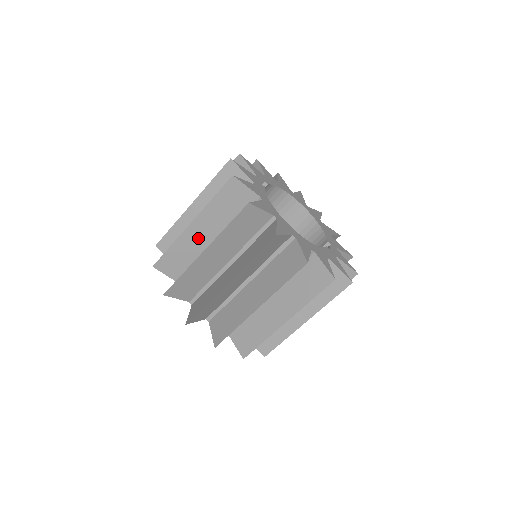
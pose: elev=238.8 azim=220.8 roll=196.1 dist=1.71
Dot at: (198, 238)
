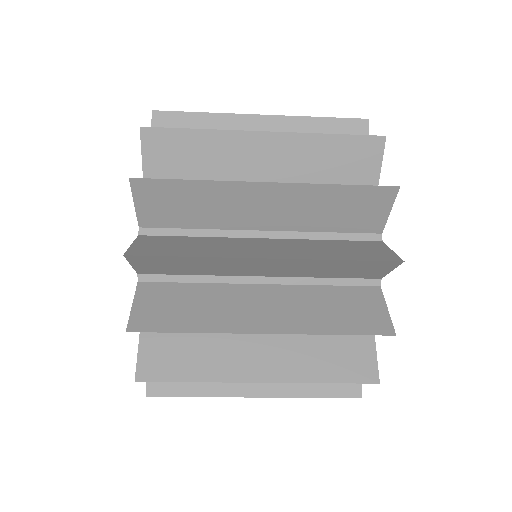
Dot at: (248, 205)
